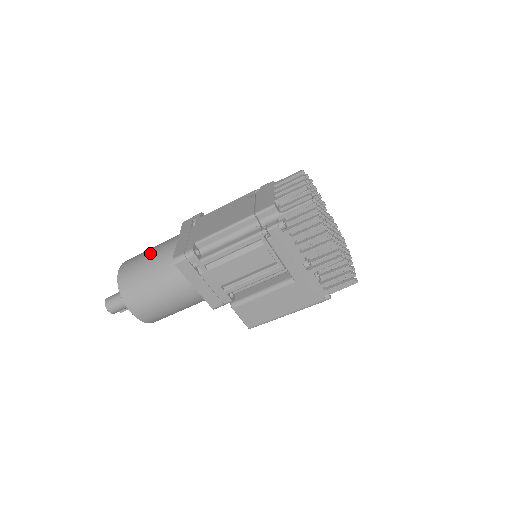
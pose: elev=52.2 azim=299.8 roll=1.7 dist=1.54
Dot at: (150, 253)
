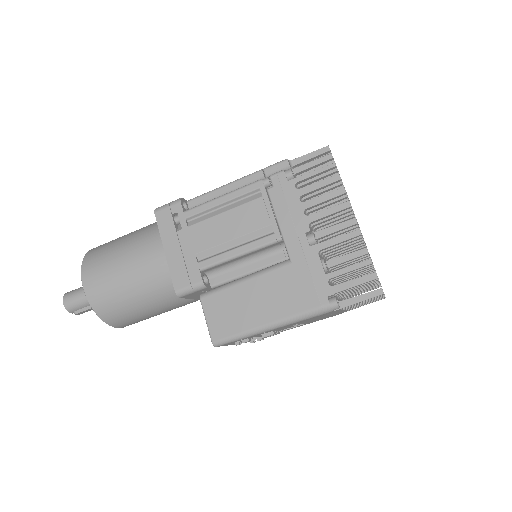
Dot at: occluded
